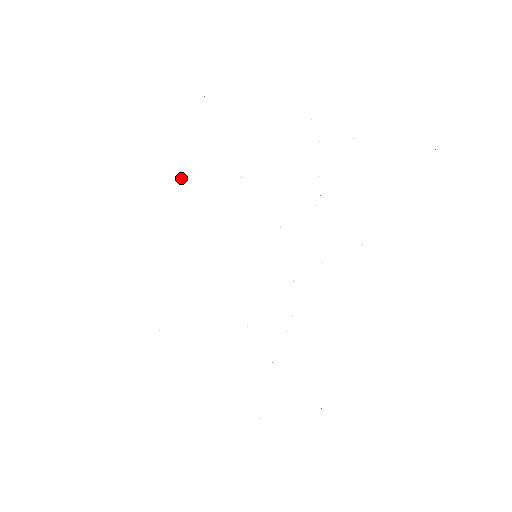
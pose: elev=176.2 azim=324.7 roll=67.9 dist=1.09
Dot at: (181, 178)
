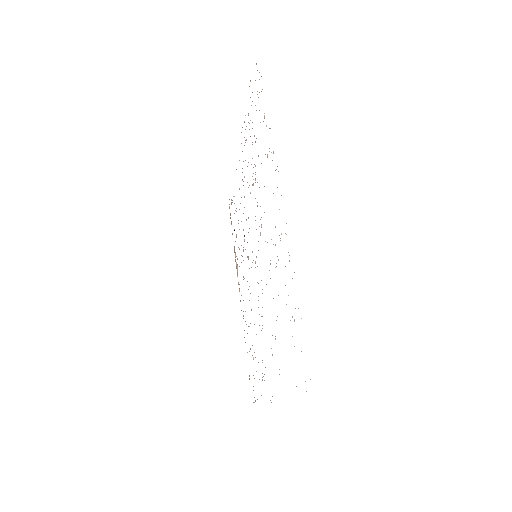
Dot at: (236, 265)
